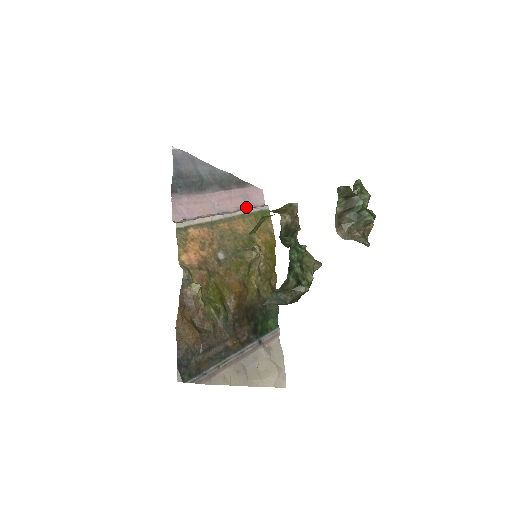
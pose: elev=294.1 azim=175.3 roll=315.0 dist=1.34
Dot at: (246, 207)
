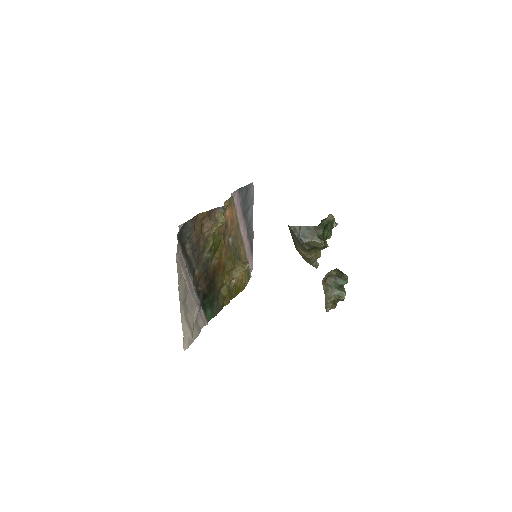
Dot at: occluded
